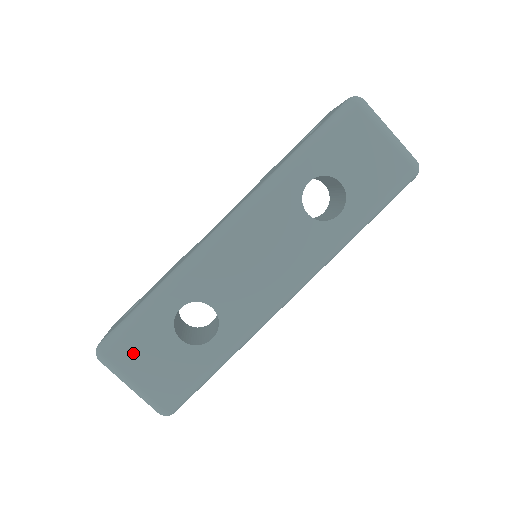
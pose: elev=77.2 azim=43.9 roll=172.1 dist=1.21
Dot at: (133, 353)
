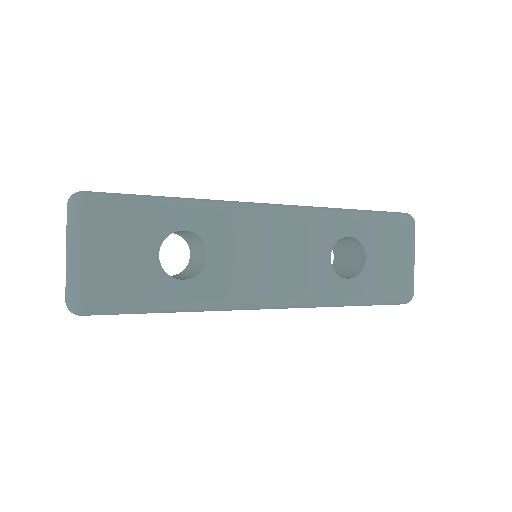
Dot at: (109, 226)
